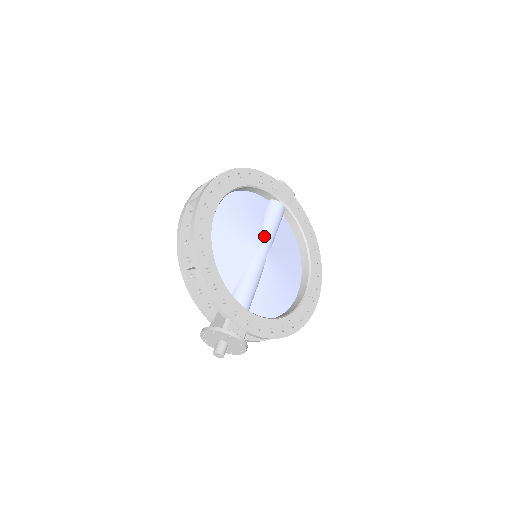
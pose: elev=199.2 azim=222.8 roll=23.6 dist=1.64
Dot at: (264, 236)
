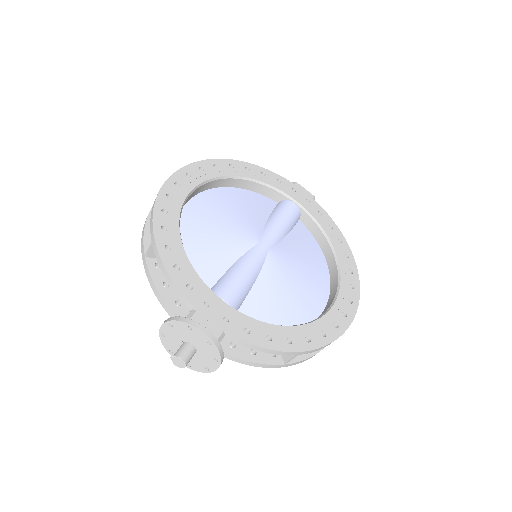
Dot at: (265, 231)
